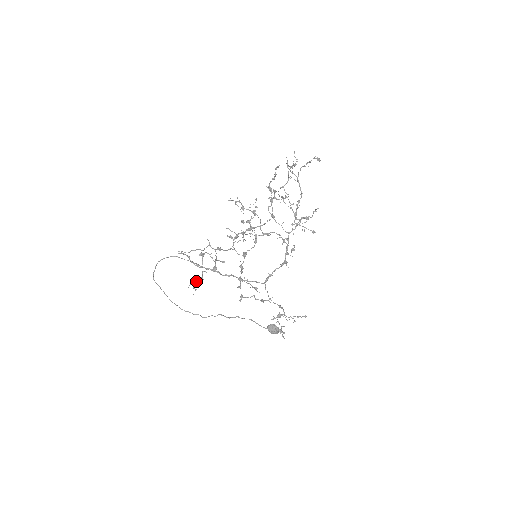
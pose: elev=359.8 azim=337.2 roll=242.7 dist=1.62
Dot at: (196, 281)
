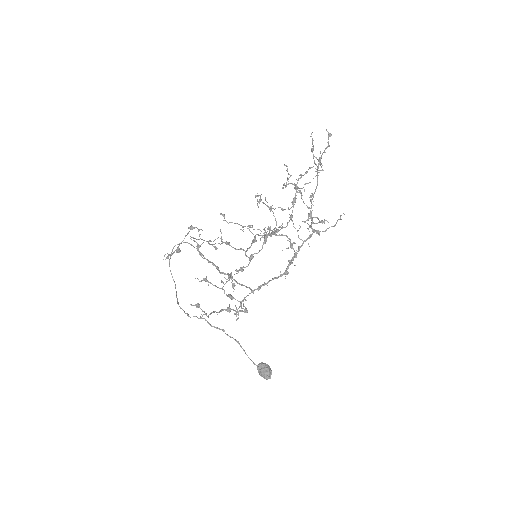
Dot at: (174, 252)
